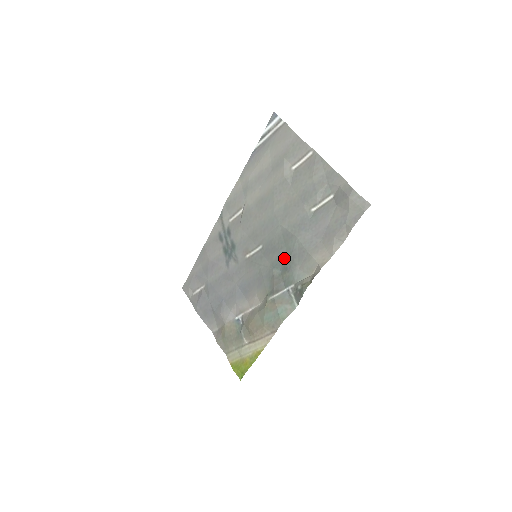
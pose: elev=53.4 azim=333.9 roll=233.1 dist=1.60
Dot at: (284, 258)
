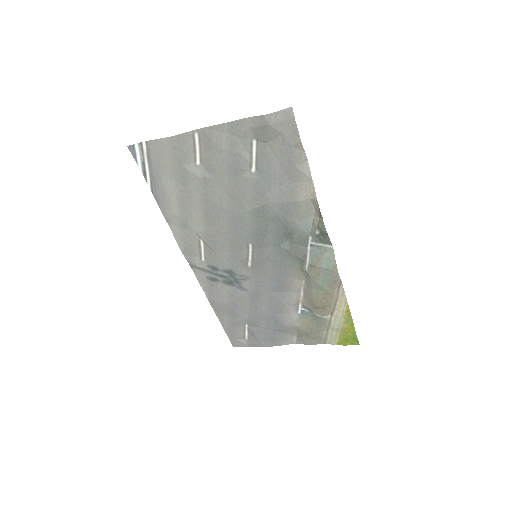
Dot at: (278, 230)
